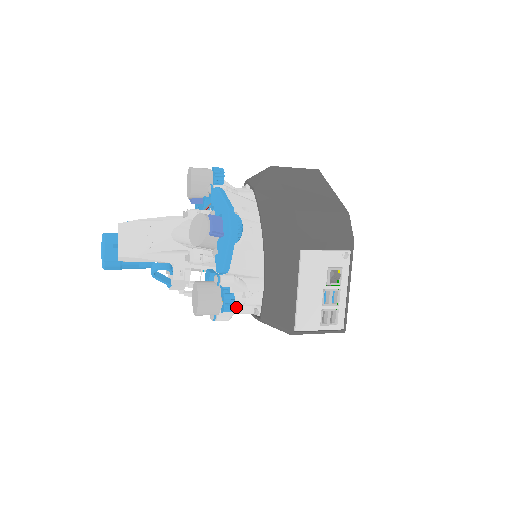
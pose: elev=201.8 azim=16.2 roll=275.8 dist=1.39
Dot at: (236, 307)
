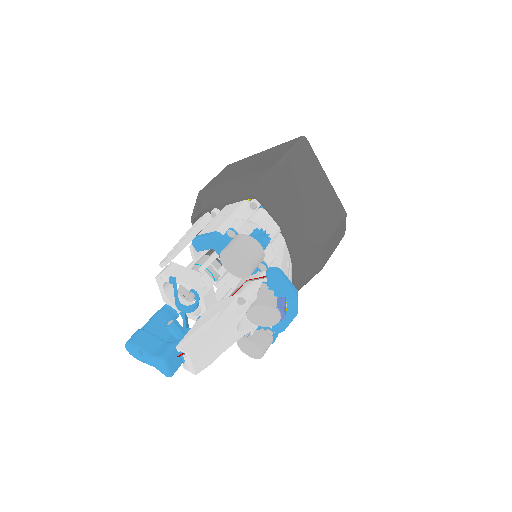
Dot at: occluded
